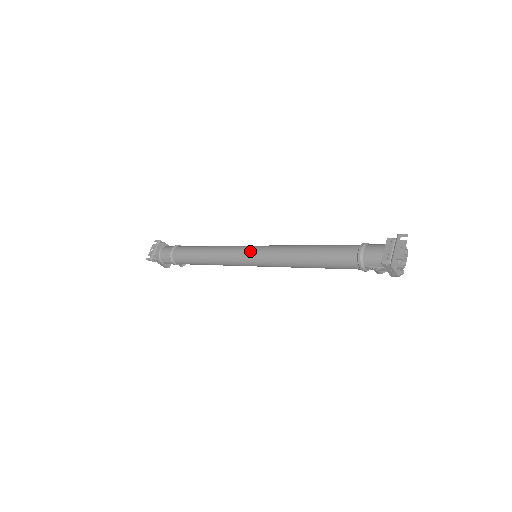
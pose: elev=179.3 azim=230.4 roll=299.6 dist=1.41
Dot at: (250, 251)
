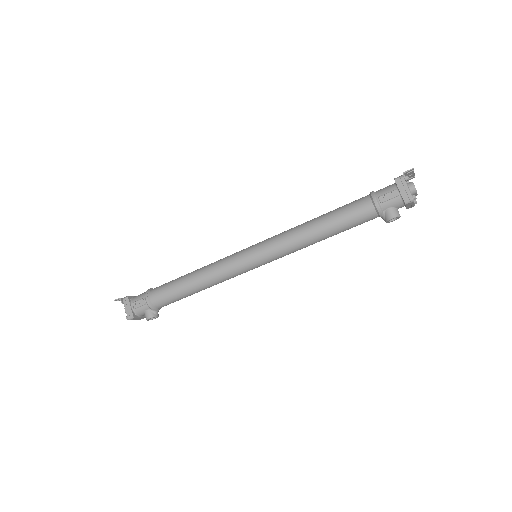
Dot at: (252, 245)
